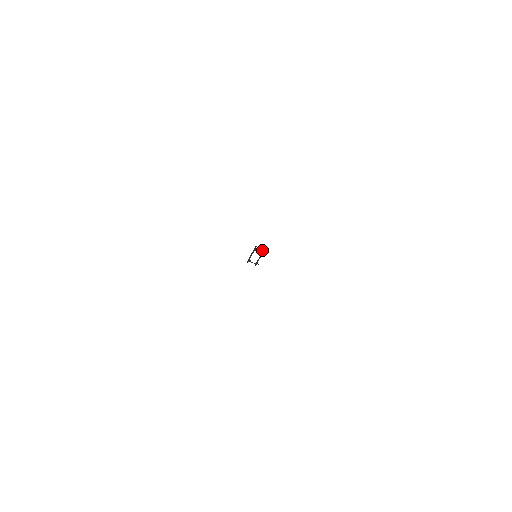
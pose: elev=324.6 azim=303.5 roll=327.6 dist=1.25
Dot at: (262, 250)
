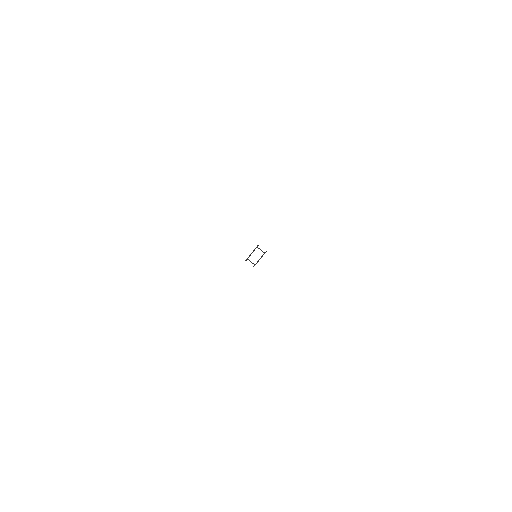
Dot at: (263, 252)
